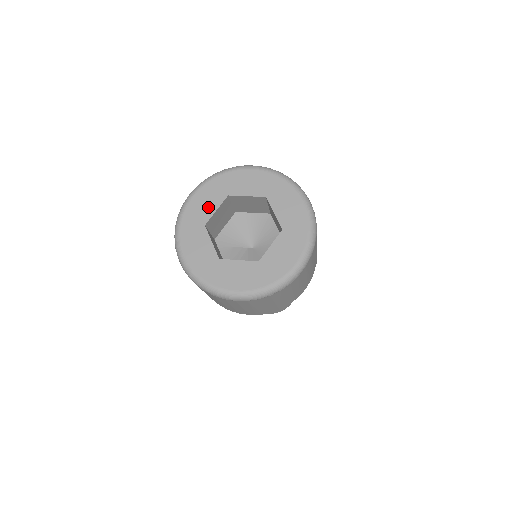
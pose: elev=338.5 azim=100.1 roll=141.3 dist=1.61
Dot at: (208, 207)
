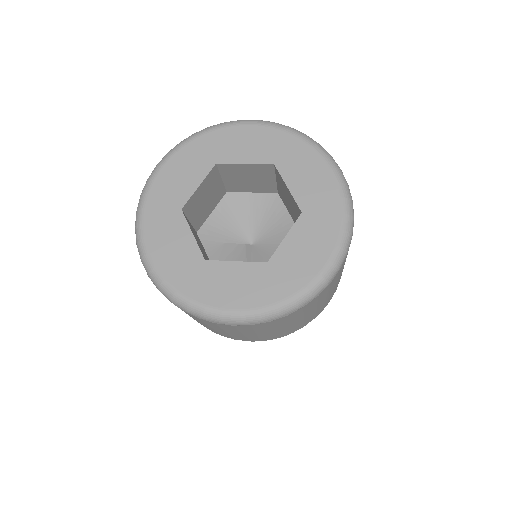
Dot at: (186, 182)
